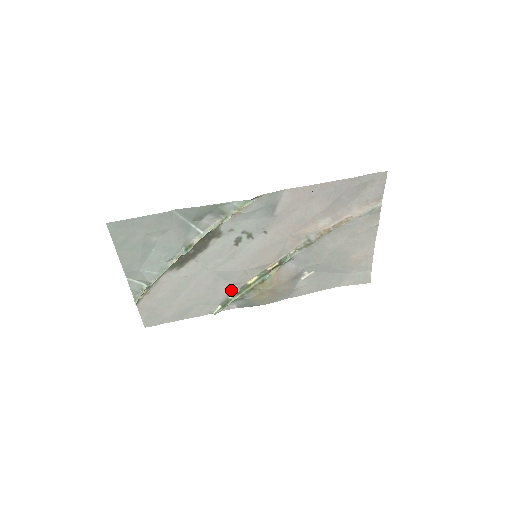
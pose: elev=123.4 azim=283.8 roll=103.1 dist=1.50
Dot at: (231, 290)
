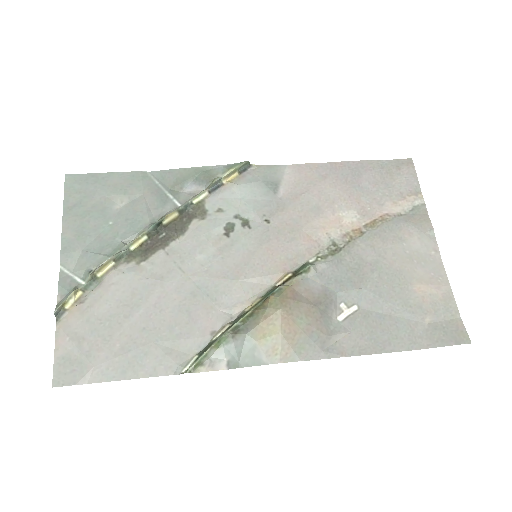
Dot at: (217, 324)
